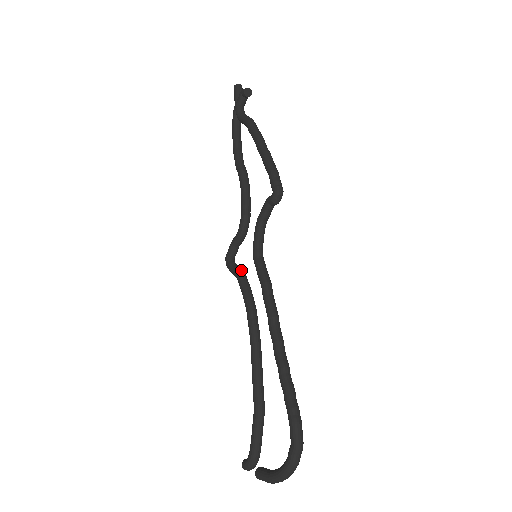
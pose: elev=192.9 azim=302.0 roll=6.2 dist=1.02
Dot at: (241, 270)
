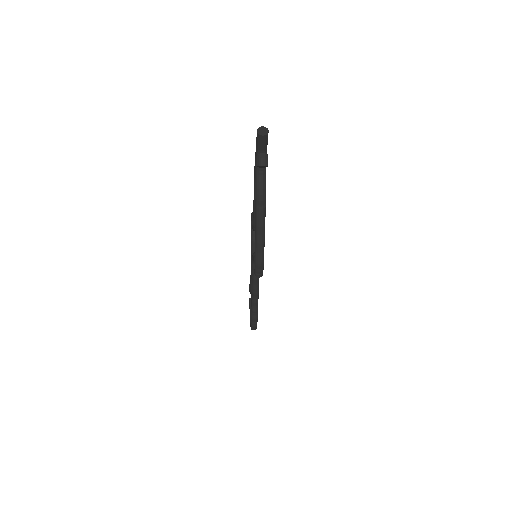
Dot at: occluded
